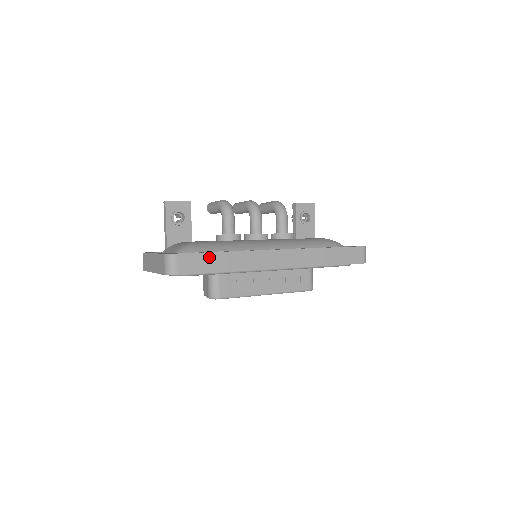
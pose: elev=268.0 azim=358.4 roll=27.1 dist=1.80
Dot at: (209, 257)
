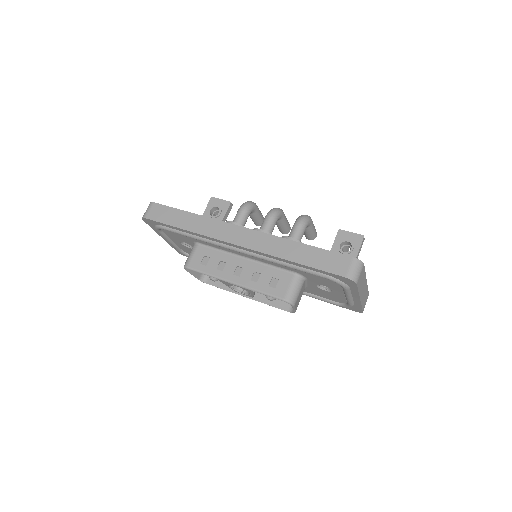
Dot at: (176, 213)
